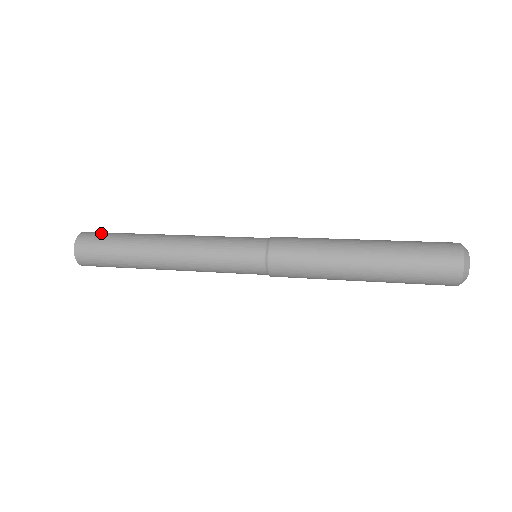
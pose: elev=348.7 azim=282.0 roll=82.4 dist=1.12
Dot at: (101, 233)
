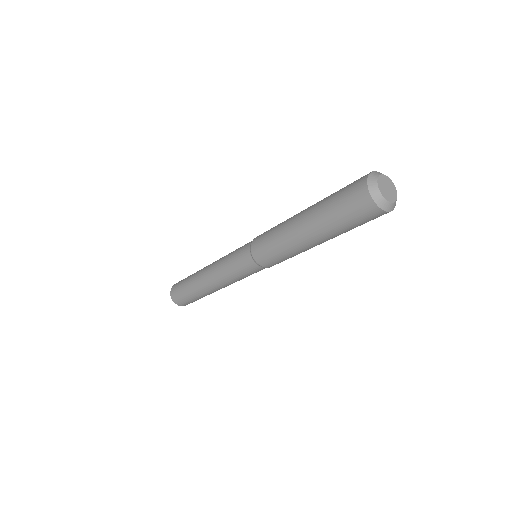
Dot at: (180, 282)
